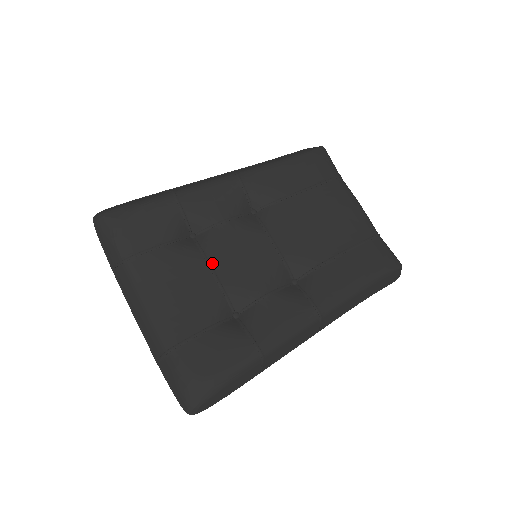
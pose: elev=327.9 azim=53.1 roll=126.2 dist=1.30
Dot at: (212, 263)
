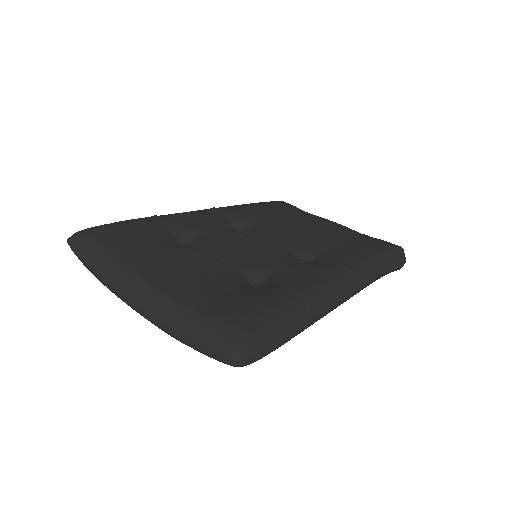
Dot at: (212, 251)
